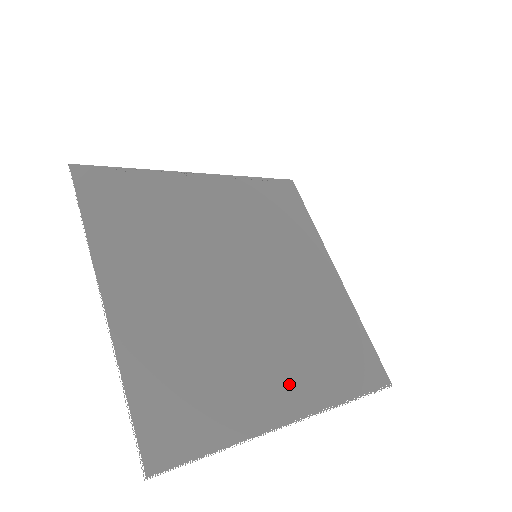
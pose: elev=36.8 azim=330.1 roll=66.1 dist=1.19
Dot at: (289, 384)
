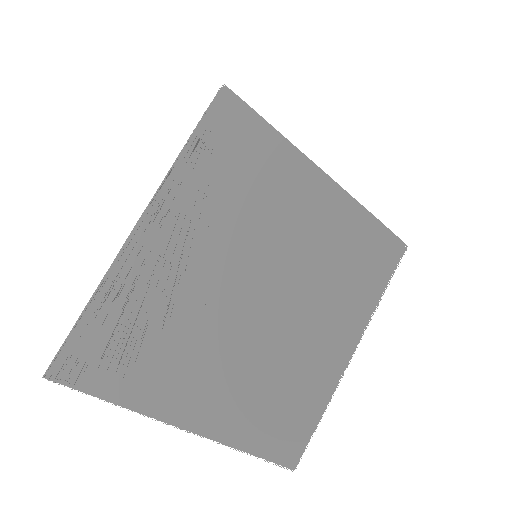
Dot at: (338, 335)
